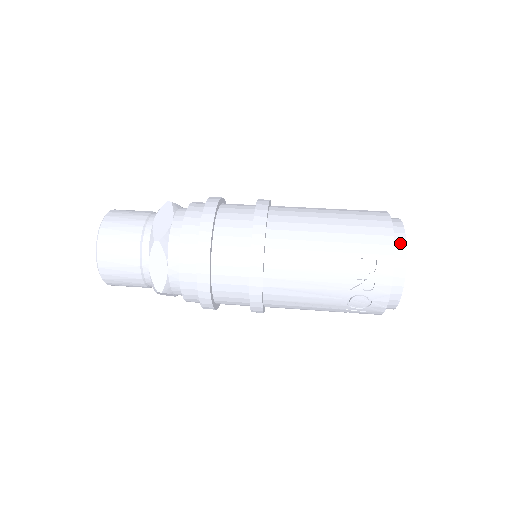
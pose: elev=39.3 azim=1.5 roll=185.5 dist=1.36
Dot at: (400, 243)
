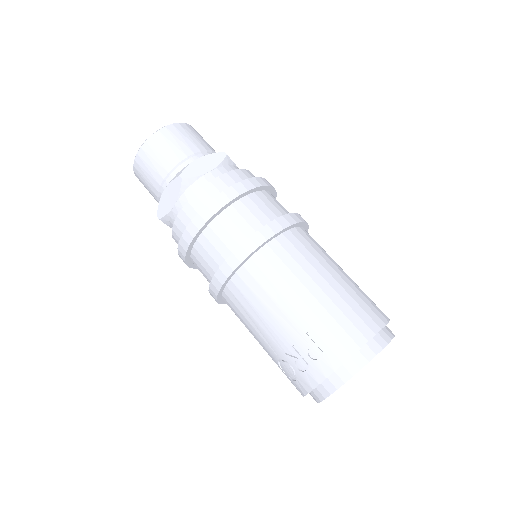
Dot at: (362, 359)
